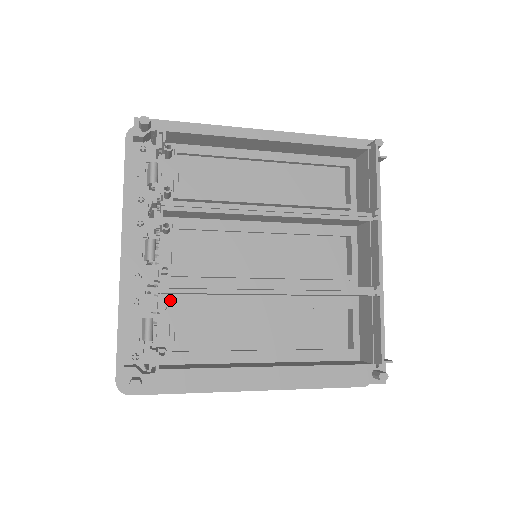
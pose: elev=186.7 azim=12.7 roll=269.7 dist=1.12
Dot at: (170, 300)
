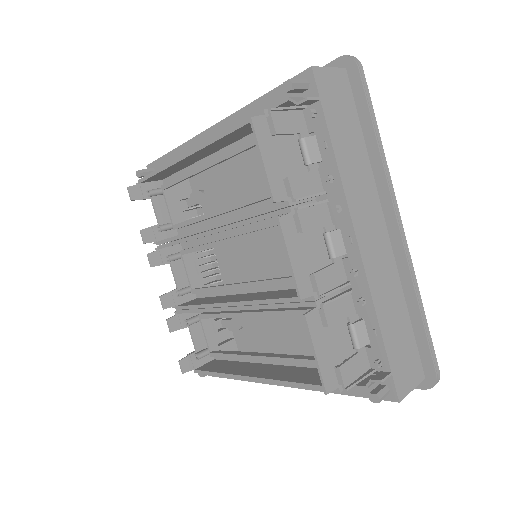
Dot at: occluded
